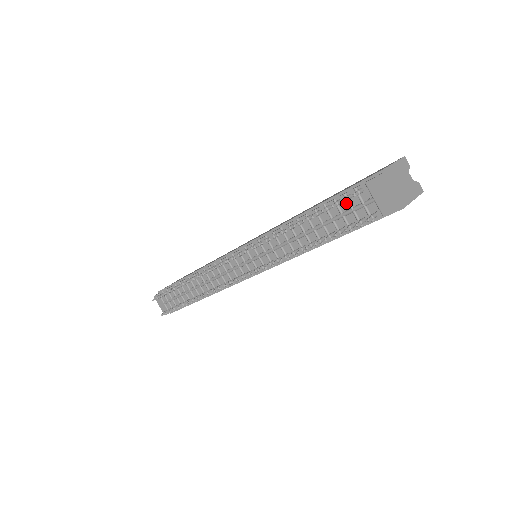
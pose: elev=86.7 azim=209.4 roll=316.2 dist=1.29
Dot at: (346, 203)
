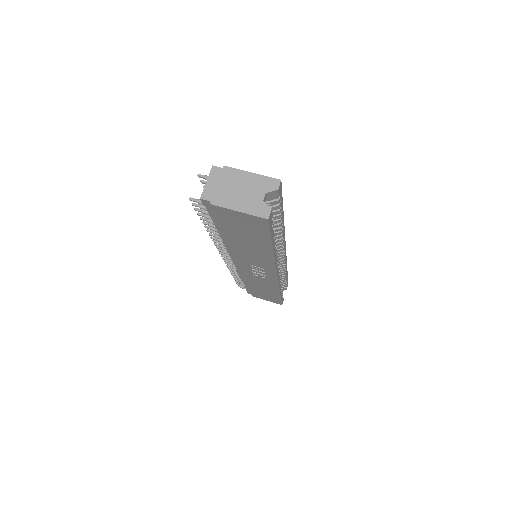
Dot at: occluded
